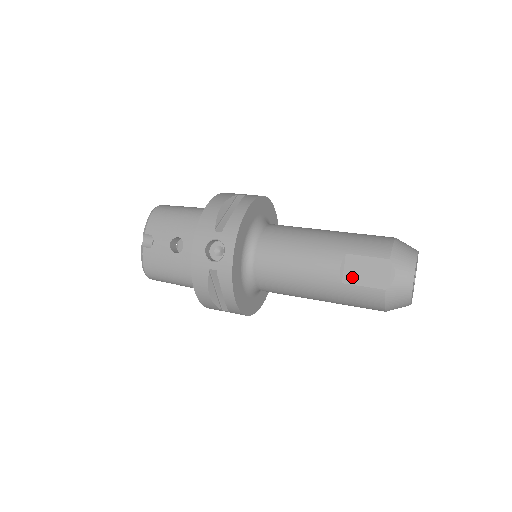
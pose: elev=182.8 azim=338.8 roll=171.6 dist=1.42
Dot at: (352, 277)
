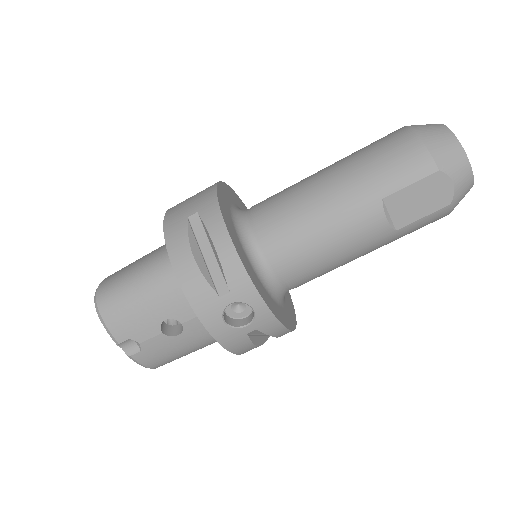
Dot at: (404, 217)
